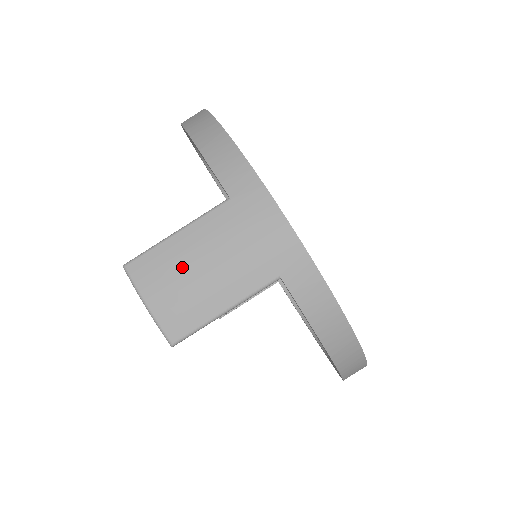
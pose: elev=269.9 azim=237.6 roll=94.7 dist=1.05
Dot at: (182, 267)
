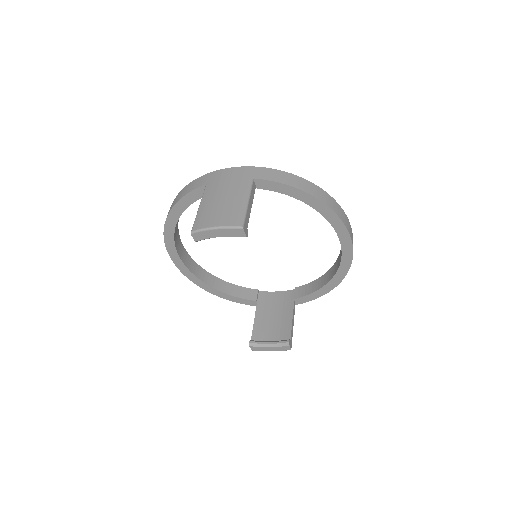
Dot at: (214, 208)
